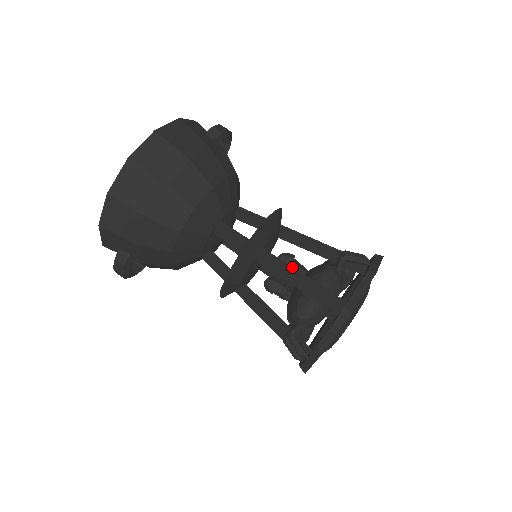
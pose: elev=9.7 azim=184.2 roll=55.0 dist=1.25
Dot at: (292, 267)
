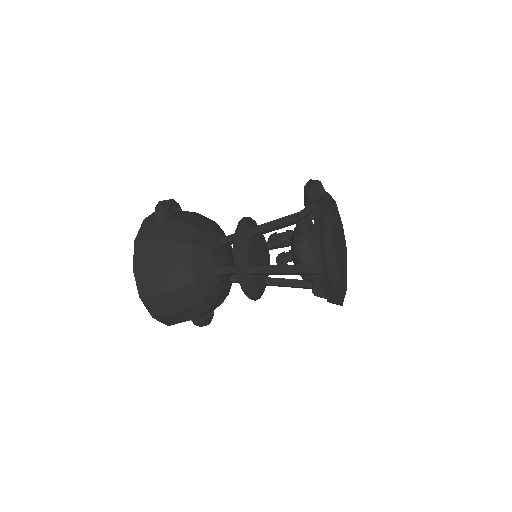
Dot at: (274, 266)
